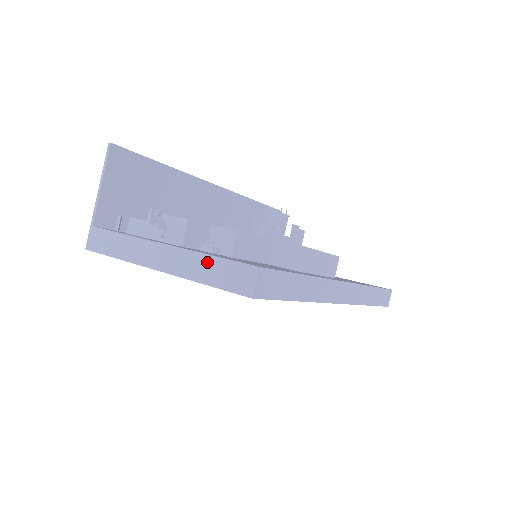
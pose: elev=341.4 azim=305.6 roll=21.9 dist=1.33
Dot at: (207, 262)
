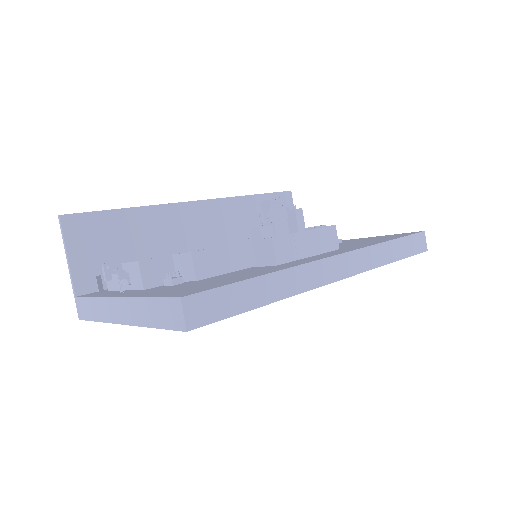
Dot at: (147, 305)
